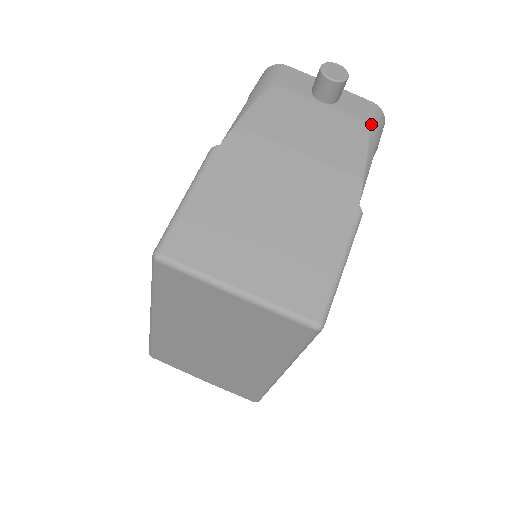
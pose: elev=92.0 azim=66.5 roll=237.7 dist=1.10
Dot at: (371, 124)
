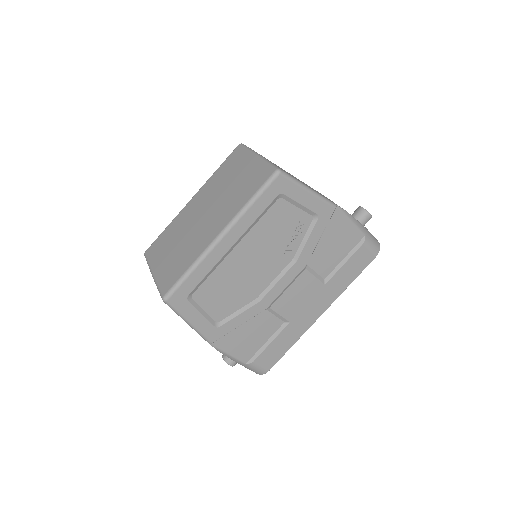
Dot at: (369, 232)
